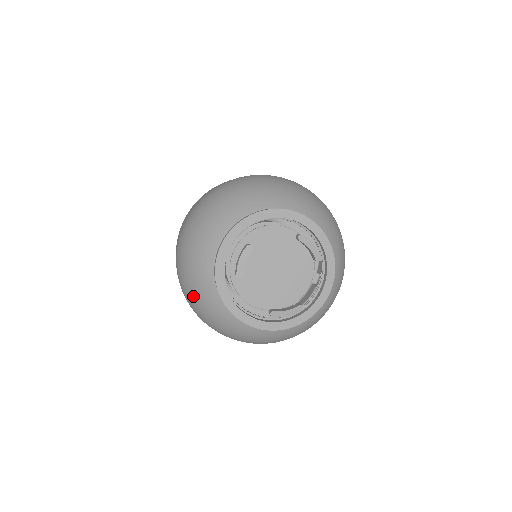
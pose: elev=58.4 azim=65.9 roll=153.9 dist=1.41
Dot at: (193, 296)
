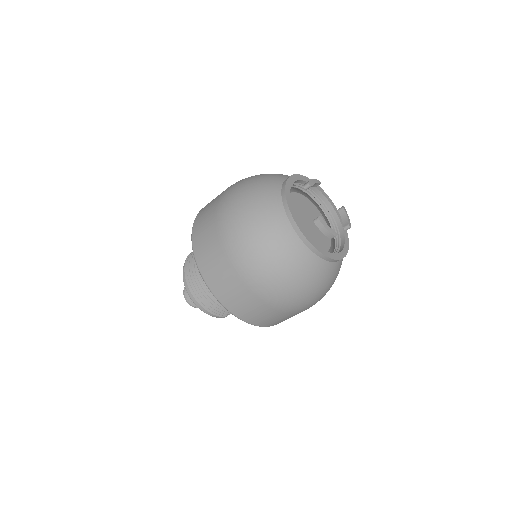
Dot at: (247, 193)
